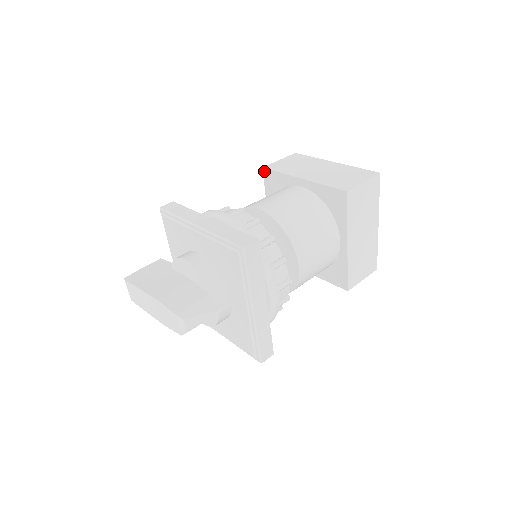
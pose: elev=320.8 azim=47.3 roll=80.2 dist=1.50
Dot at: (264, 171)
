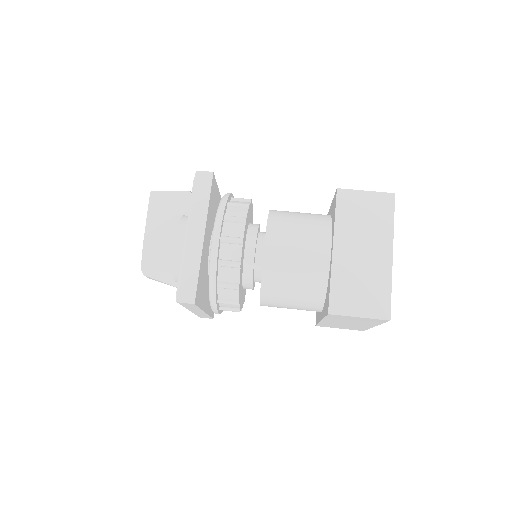
Dot at: (336, 192)
